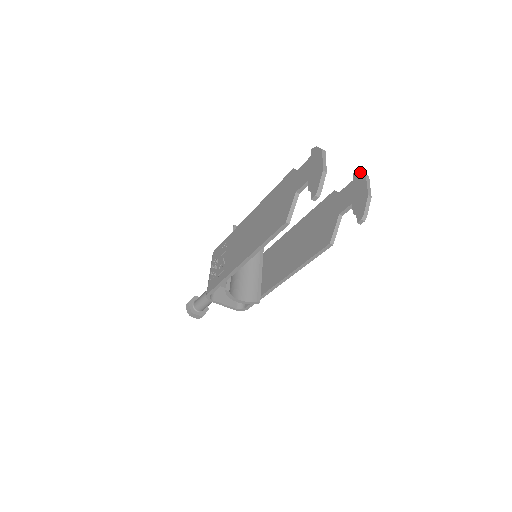
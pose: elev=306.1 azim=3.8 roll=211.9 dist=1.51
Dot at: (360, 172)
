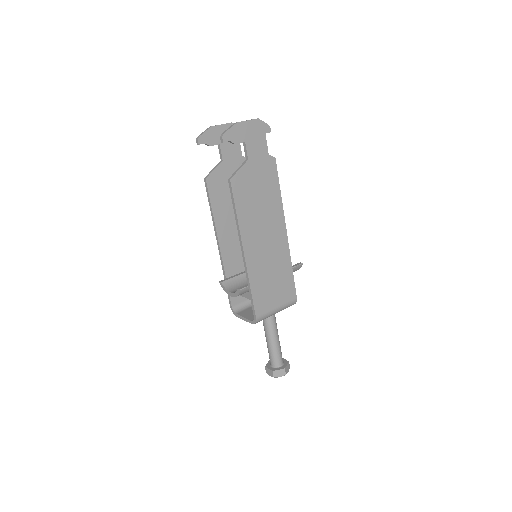
Dot at: (263, 124)
